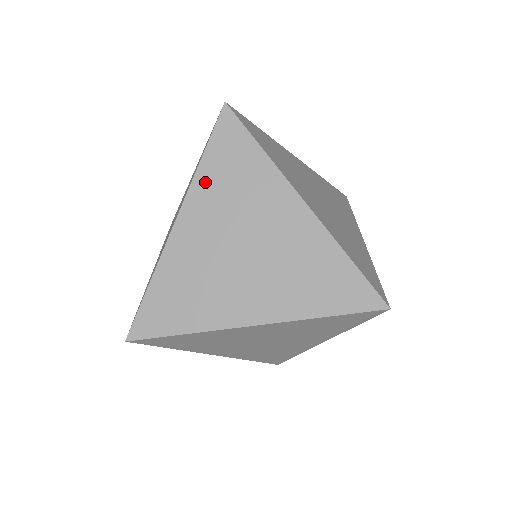
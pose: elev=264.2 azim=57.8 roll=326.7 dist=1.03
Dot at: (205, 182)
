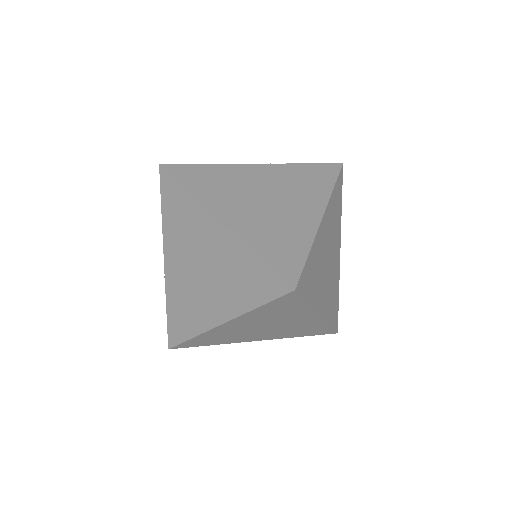
Dot at: (254, 314)
